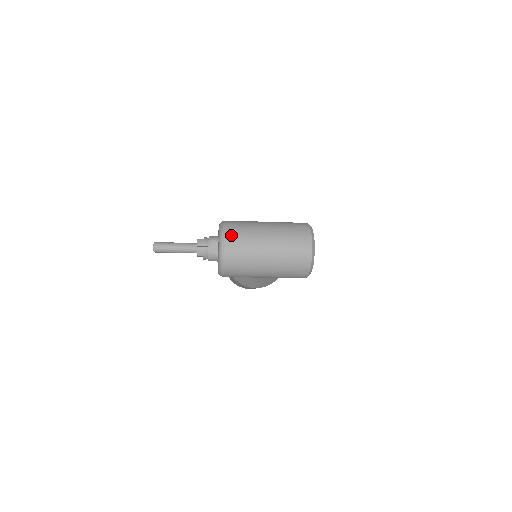
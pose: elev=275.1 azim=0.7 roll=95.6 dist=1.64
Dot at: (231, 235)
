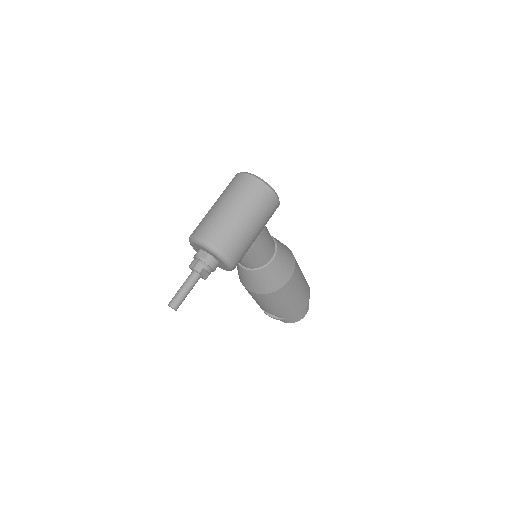
Dot at: (198, 231)
